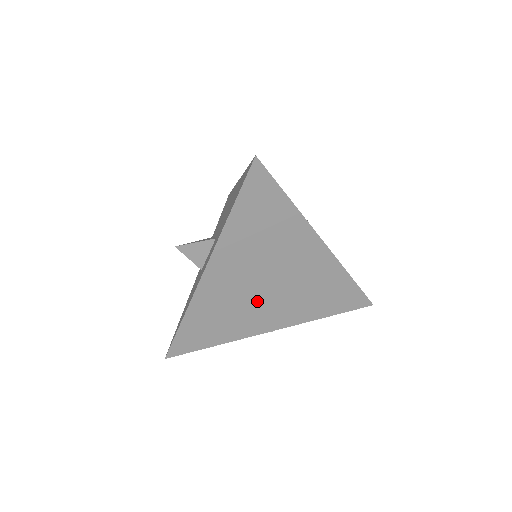
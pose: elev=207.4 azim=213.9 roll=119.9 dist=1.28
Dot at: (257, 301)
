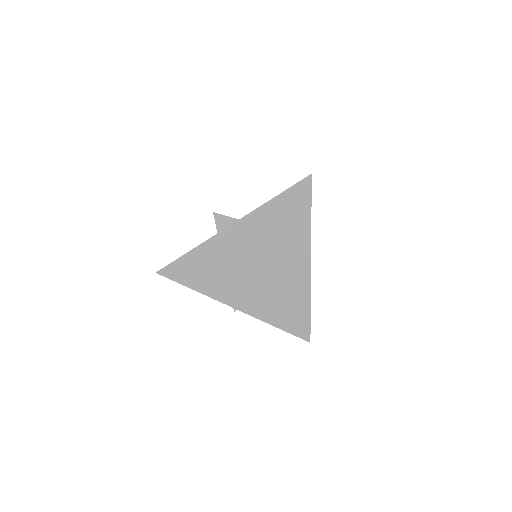
Dot at: (245, 275)
